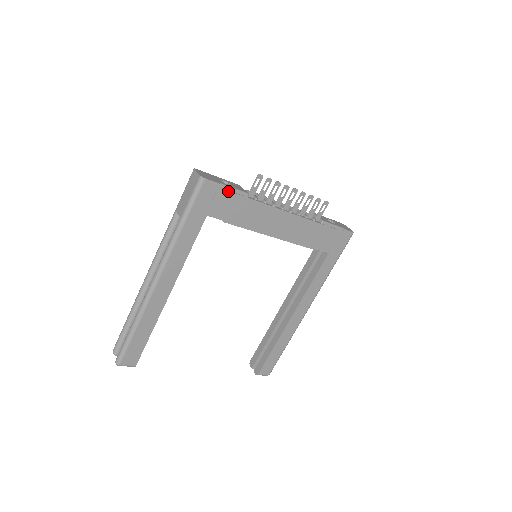
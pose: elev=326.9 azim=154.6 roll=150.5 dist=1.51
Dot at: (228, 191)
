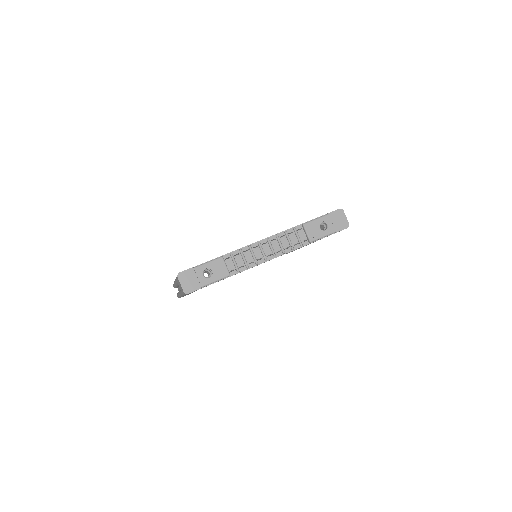
Dot at: occluded
